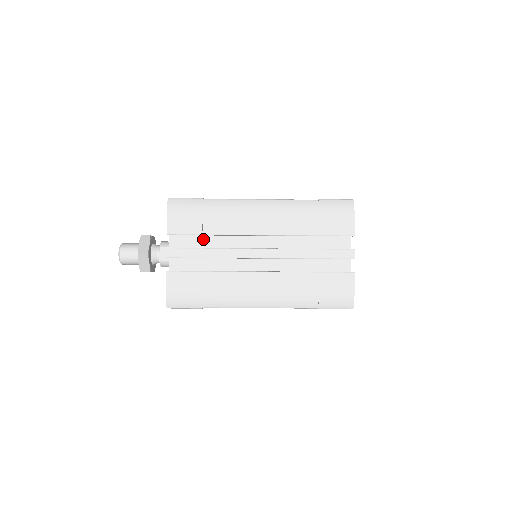
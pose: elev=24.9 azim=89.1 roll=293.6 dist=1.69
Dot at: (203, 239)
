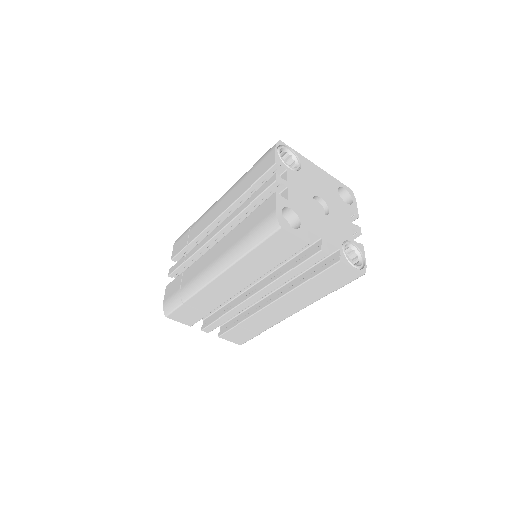
Dot at: occluded
